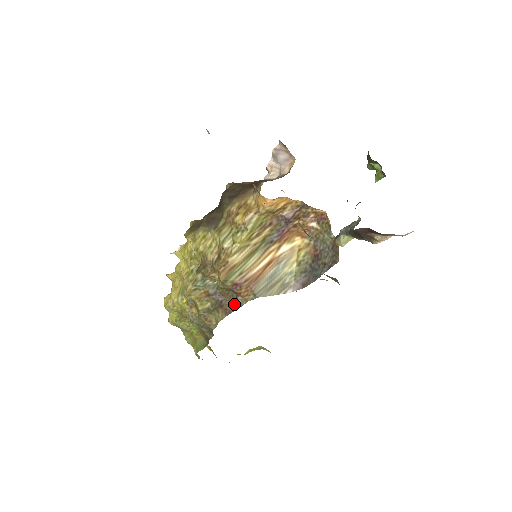
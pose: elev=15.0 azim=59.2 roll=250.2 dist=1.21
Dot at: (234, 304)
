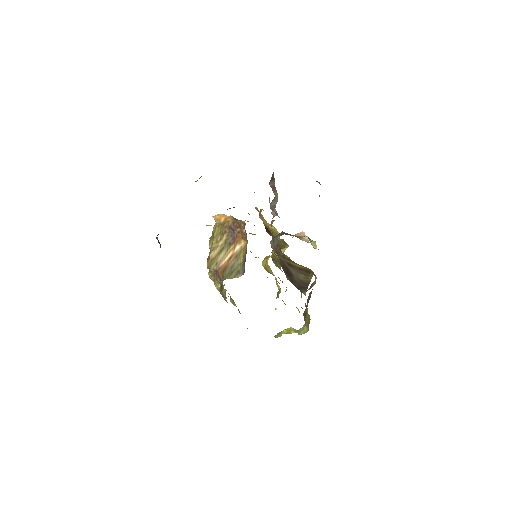
Dot at: (221, 284)
